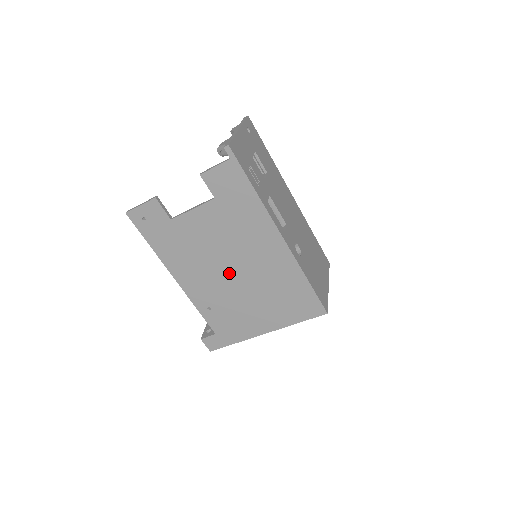
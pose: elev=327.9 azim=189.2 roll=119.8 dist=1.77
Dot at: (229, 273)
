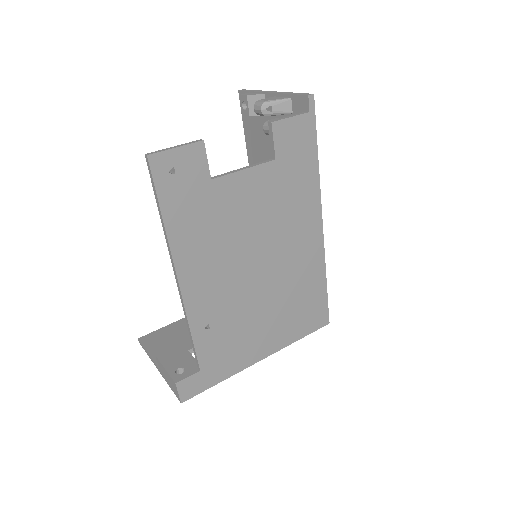
Dot at: (252, 270)
